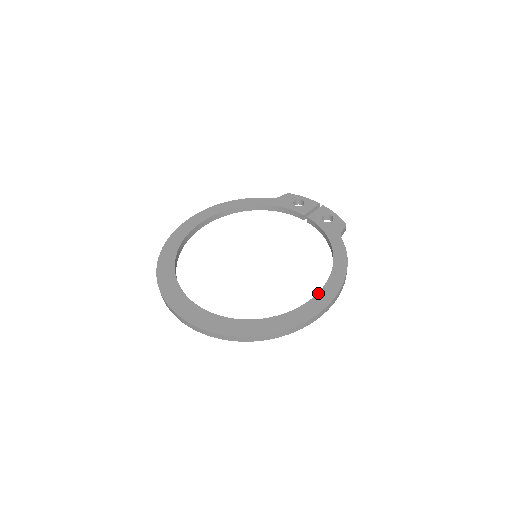
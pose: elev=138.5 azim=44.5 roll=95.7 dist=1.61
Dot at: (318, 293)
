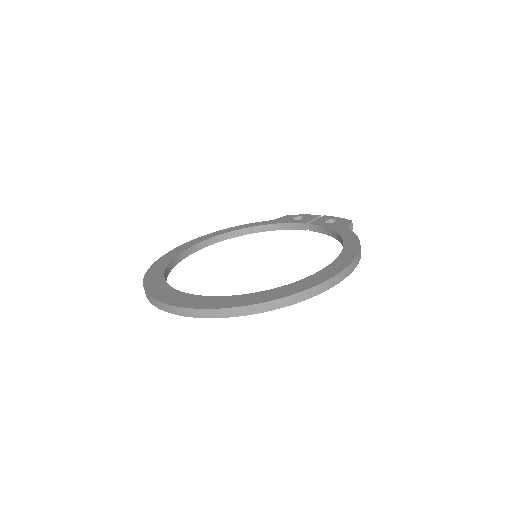
Dot at: (330, 264)
